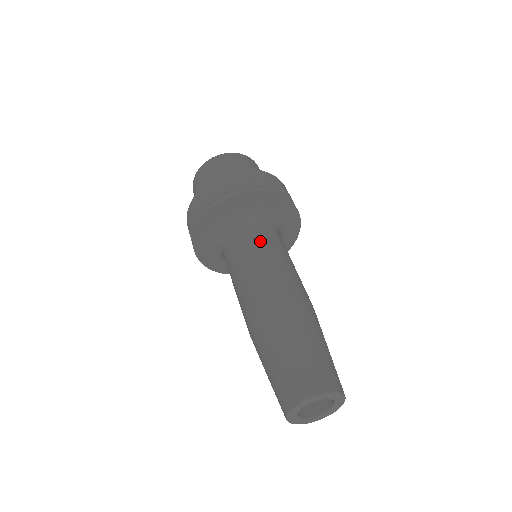
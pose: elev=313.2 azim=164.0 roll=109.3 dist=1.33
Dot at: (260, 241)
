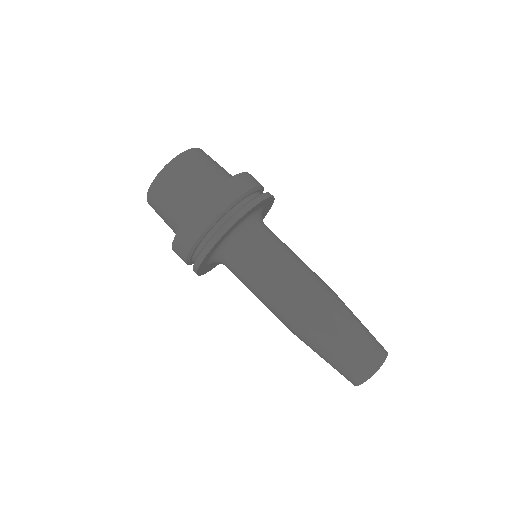
Dot at: (261, 261)
